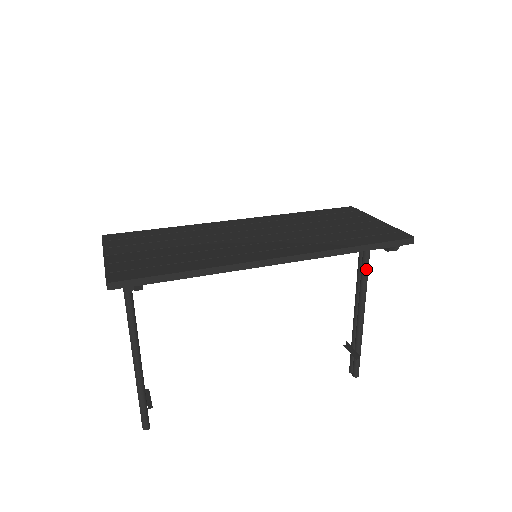
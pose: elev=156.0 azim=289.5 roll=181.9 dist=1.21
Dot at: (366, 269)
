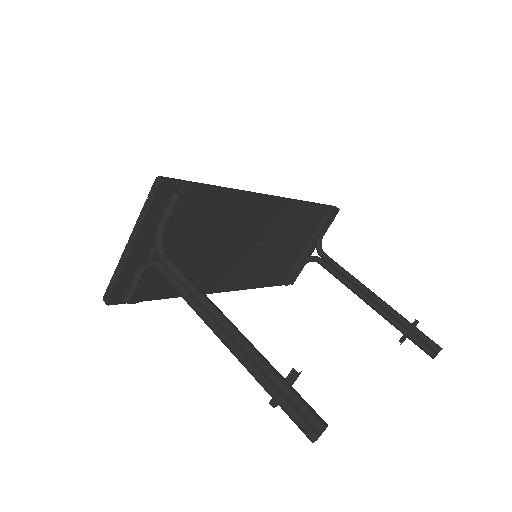
Dot at: (339, 265)
